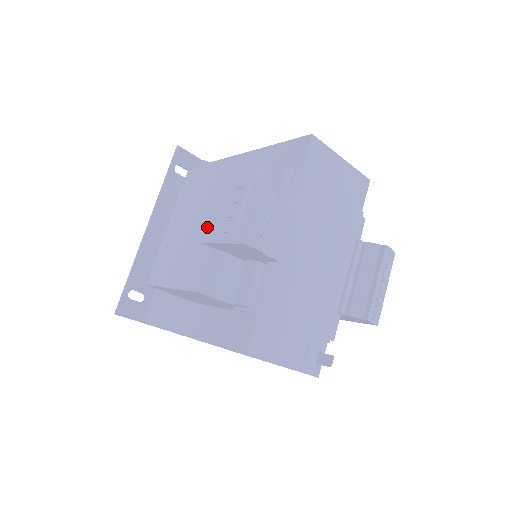
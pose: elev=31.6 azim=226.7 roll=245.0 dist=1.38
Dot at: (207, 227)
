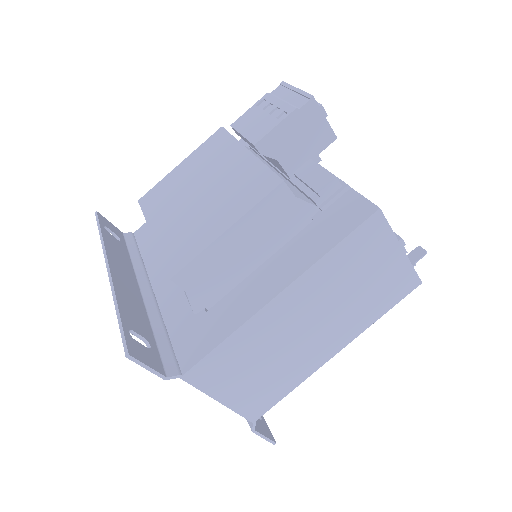
Dot at: (246, 139)
